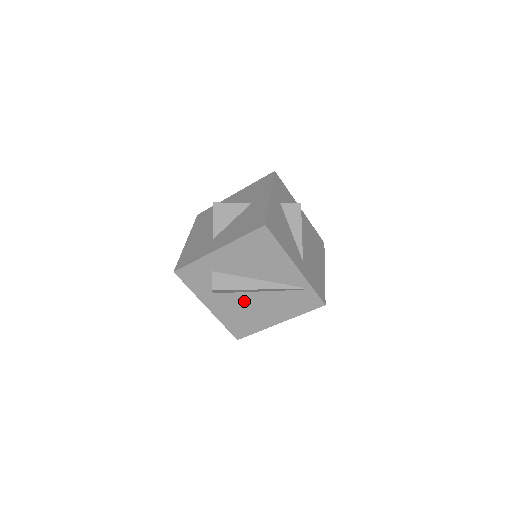
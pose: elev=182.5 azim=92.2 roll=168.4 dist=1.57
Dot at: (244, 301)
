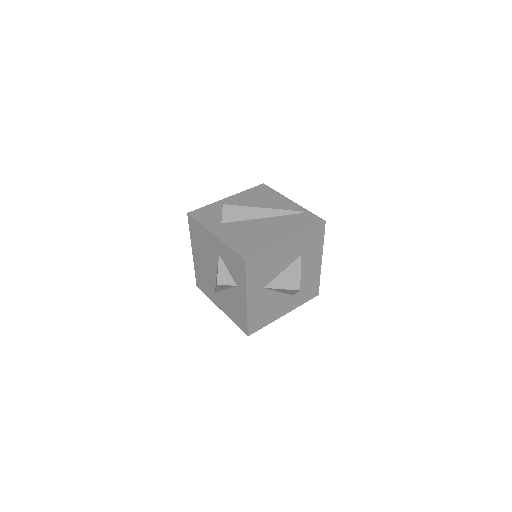
Dot at: (251, 226)
